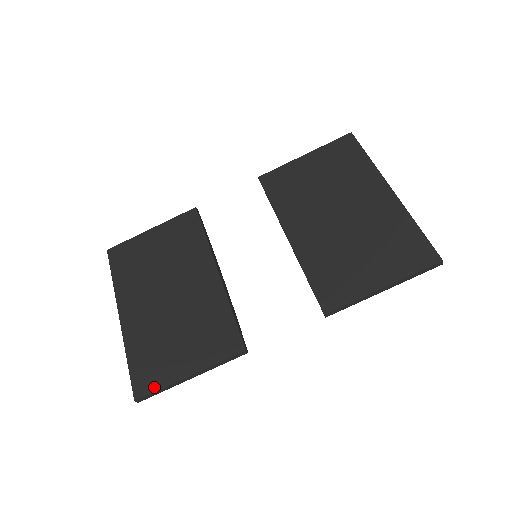
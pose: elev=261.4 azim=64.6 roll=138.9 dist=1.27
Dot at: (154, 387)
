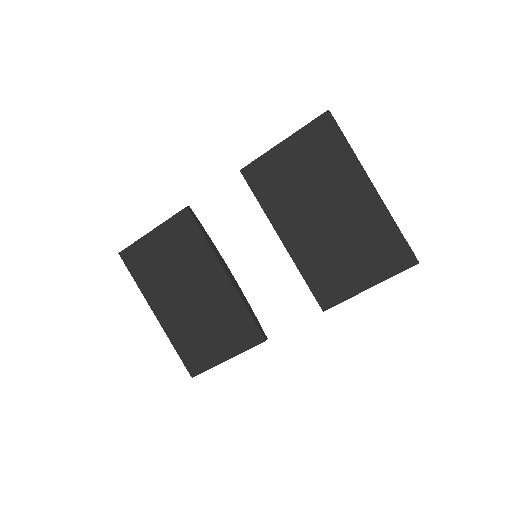
Dot at: (203, 368)
